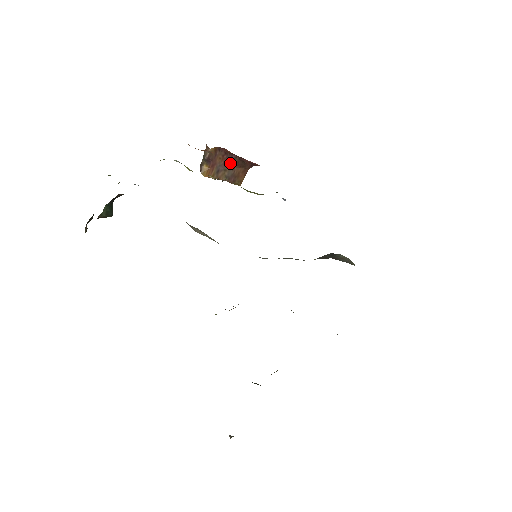
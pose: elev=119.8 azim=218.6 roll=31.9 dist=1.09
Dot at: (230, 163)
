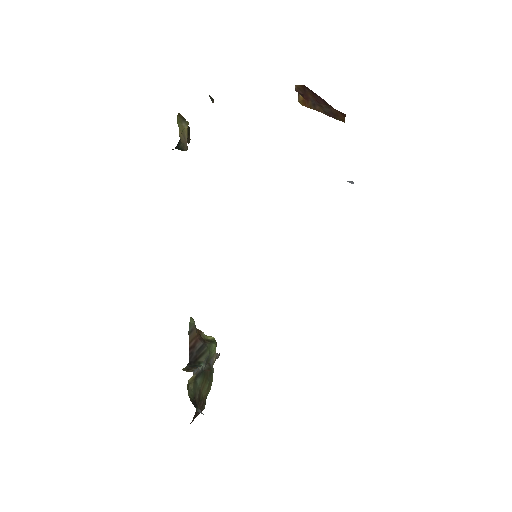
Dot at: (322, 102)
